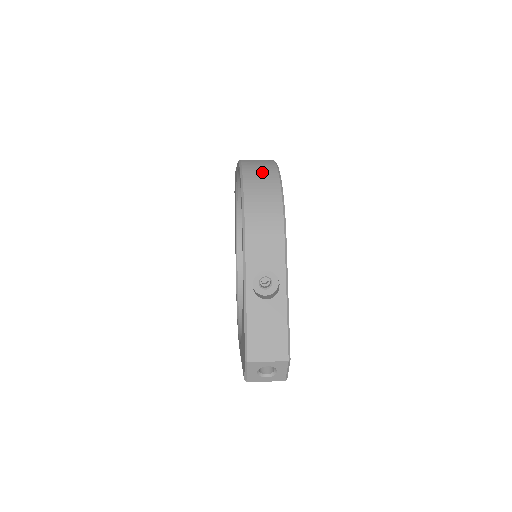
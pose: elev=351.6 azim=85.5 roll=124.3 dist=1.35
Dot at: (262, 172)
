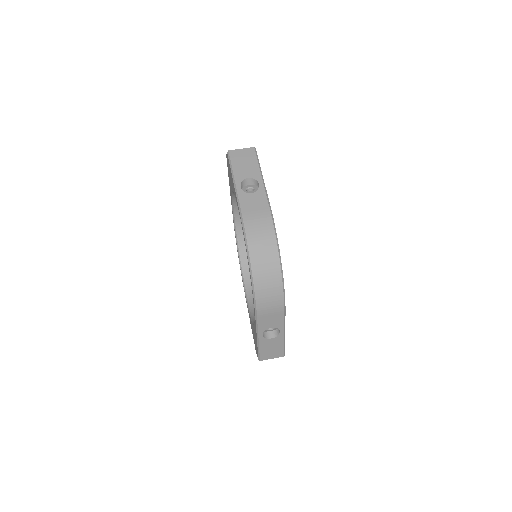
Dot at: (267, 262)
